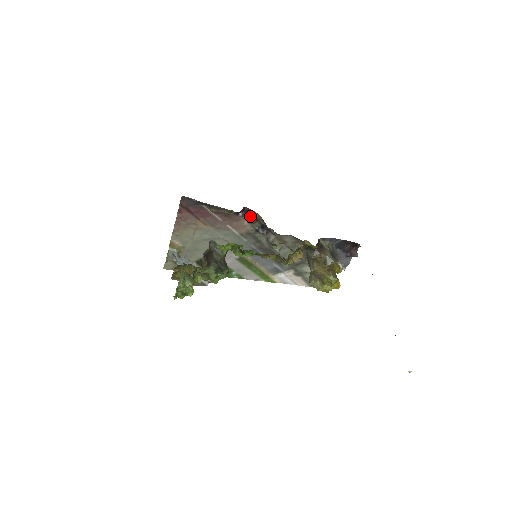
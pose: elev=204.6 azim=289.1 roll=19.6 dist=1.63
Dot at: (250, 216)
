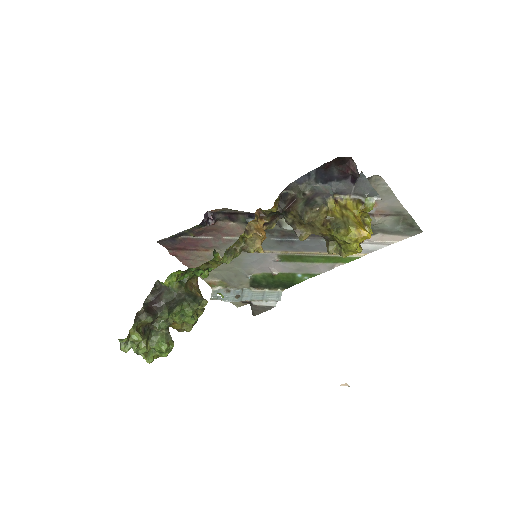
Dot at: (226, 215)
